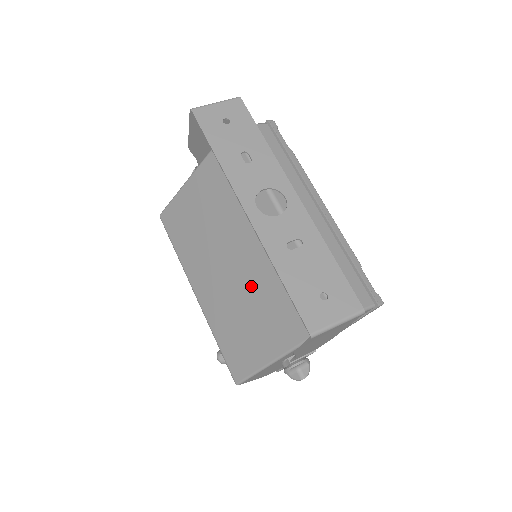
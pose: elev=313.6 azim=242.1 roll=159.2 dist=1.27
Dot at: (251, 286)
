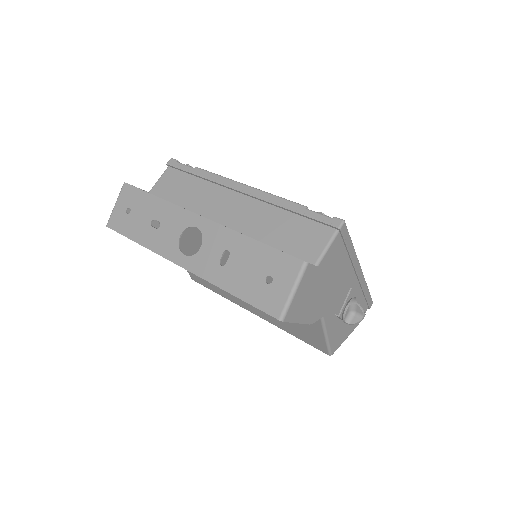
Dot at: occluded
